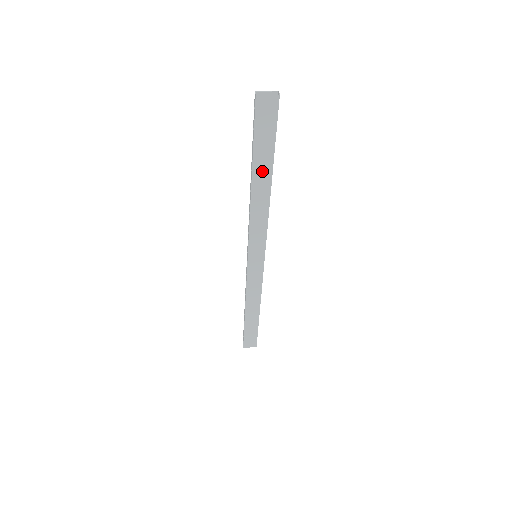
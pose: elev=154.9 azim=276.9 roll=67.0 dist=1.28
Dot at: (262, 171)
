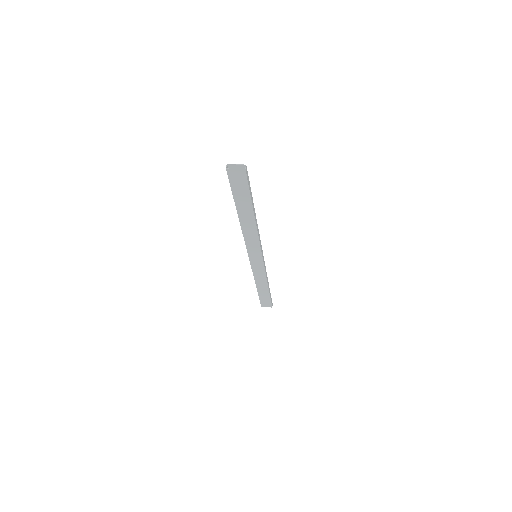
Dot at: (245, 210)
